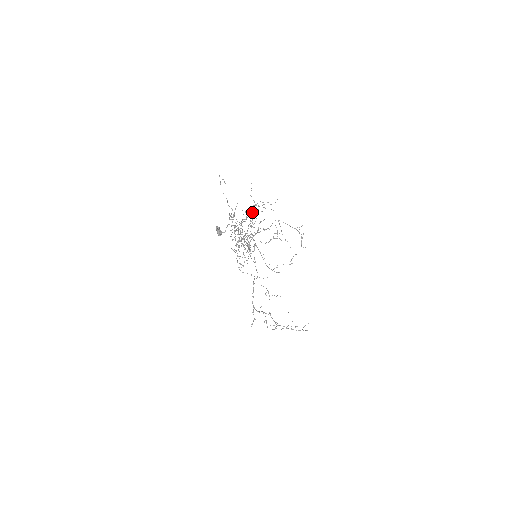
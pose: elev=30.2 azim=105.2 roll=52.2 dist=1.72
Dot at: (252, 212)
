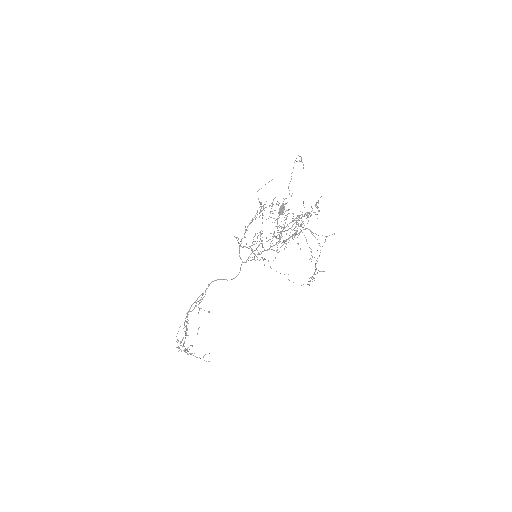
Dot at: occluded
